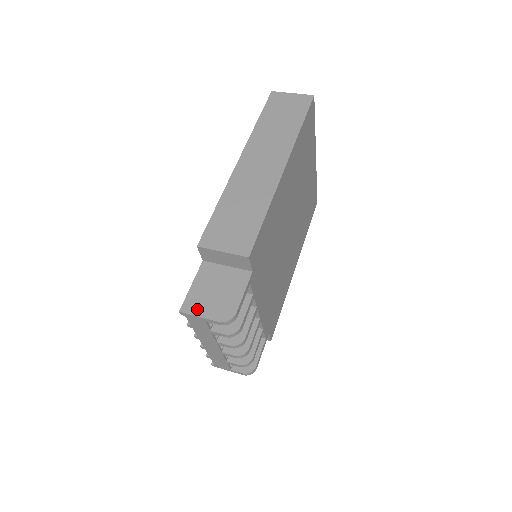
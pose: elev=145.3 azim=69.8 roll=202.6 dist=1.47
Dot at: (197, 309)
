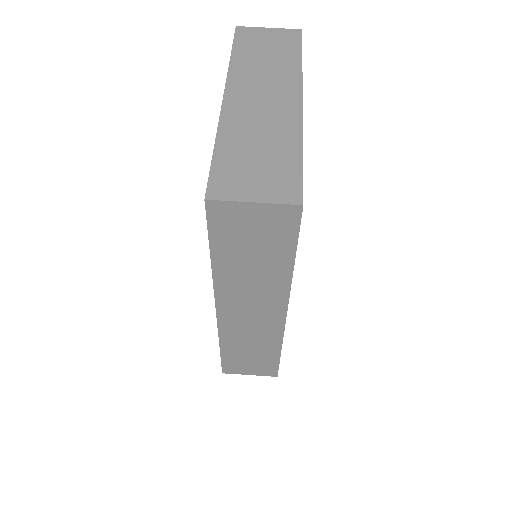
Dot at: occluded
